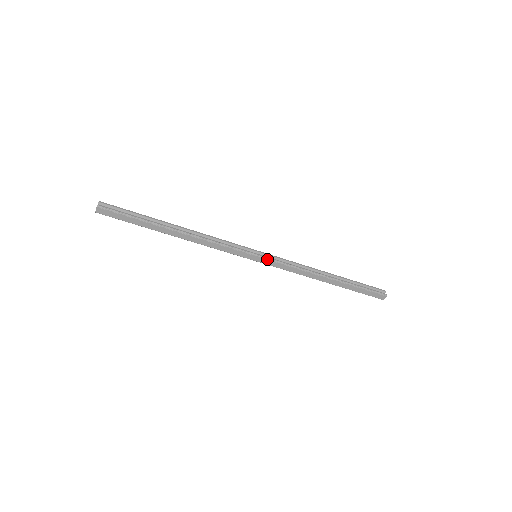
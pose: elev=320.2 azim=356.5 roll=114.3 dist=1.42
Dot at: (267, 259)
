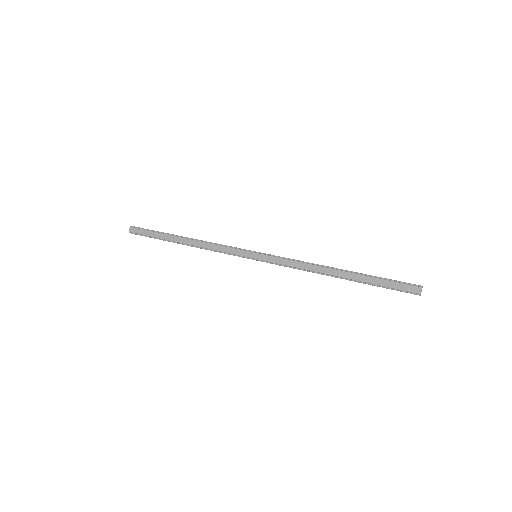
Dot at: (265, 254)
